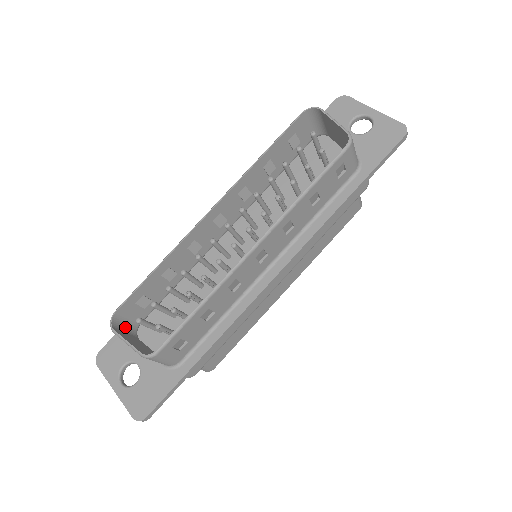
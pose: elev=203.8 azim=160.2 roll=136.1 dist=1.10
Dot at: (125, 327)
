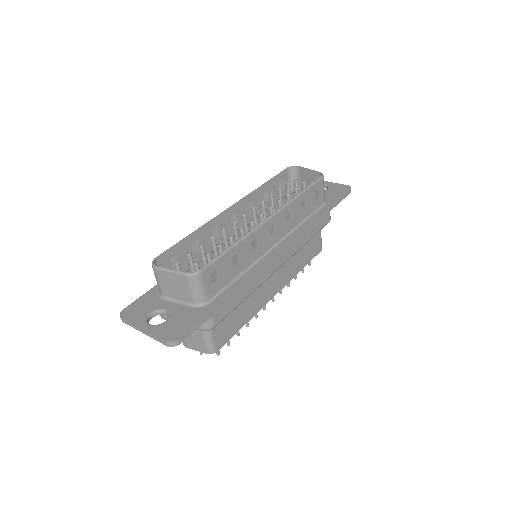
Dot at: occluded
